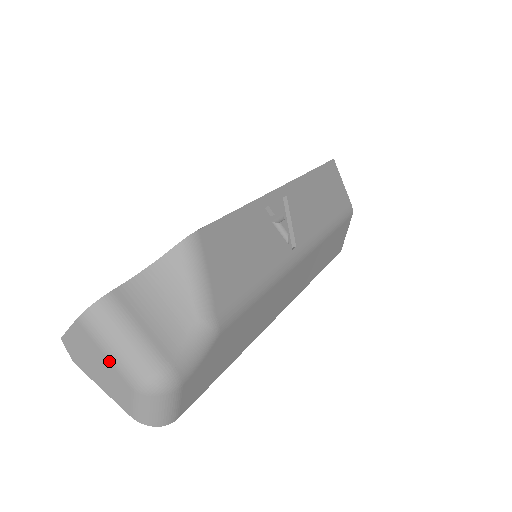
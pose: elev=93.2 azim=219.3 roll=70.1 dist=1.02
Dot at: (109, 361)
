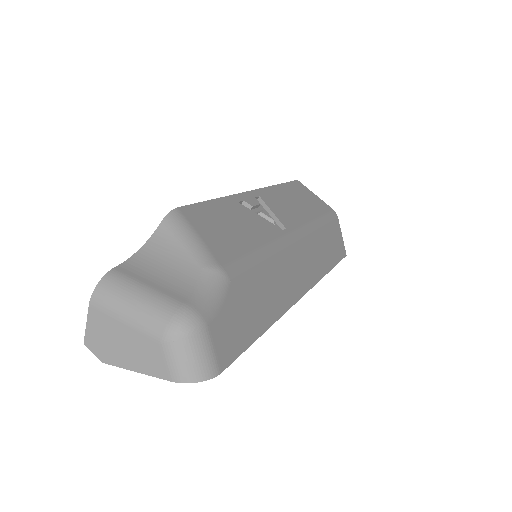
Dot at: (129, 327)
